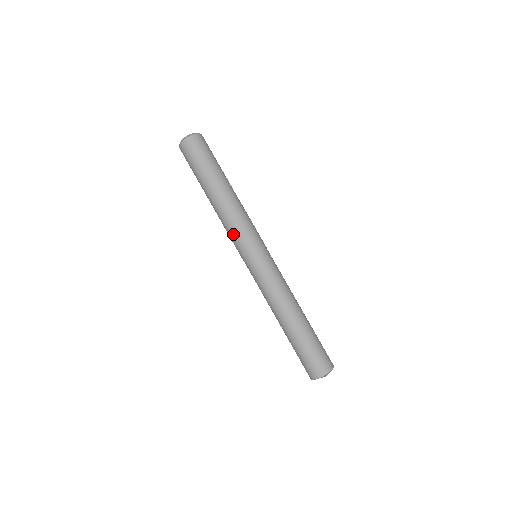
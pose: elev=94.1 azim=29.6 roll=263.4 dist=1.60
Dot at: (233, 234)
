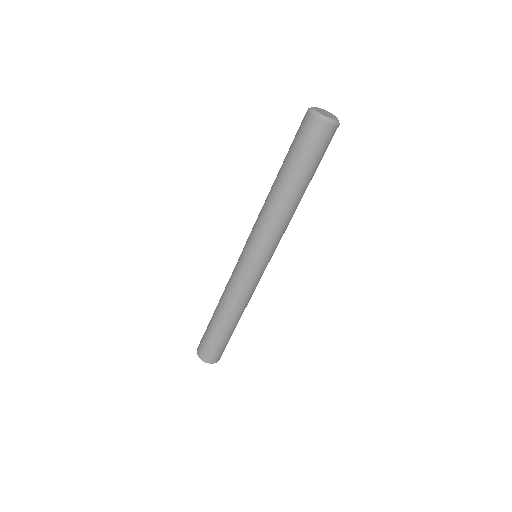
Dot at: (270, 238)
